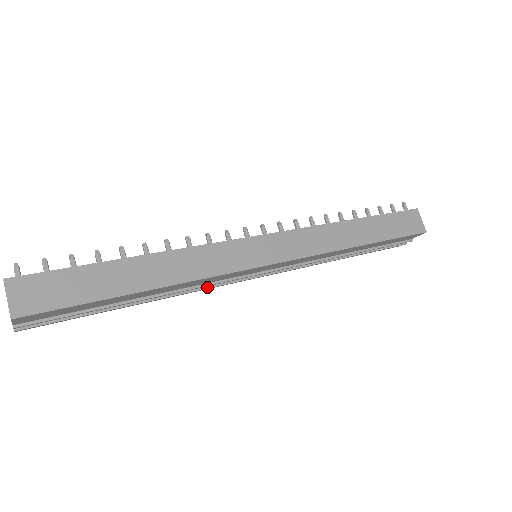
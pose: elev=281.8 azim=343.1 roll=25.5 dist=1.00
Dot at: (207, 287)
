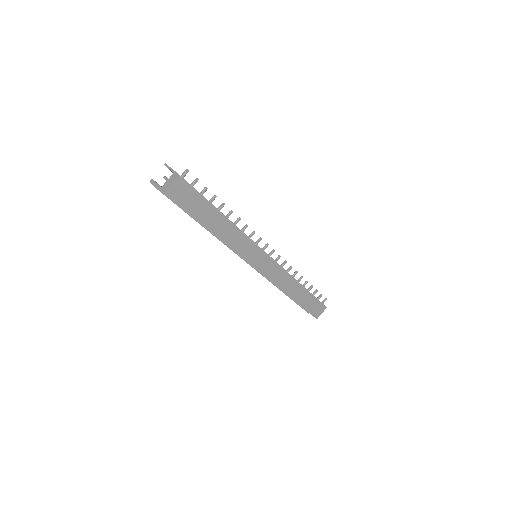
Dot at: occluded
